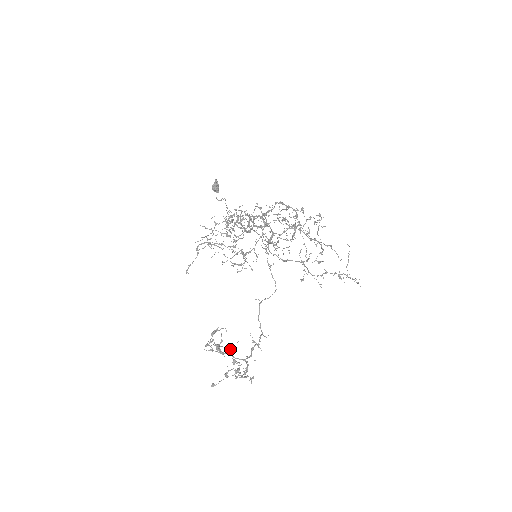
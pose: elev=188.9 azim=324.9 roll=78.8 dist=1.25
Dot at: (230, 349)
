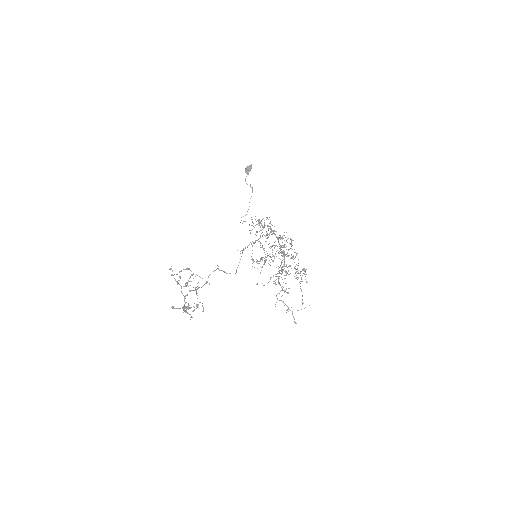
Dot at: occluded
